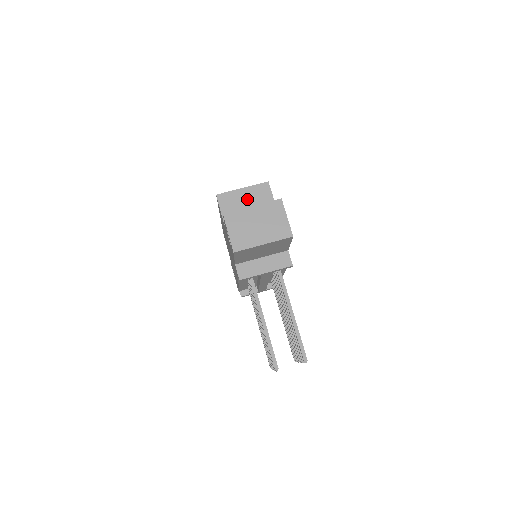
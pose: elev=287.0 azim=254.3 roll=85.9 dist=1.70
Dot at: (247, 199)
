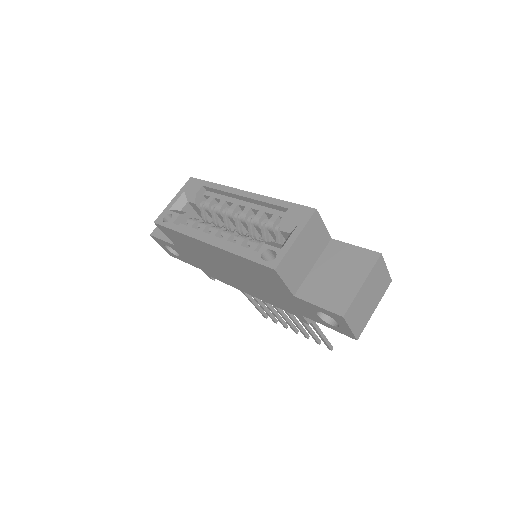
Dot at: (304, 248)
